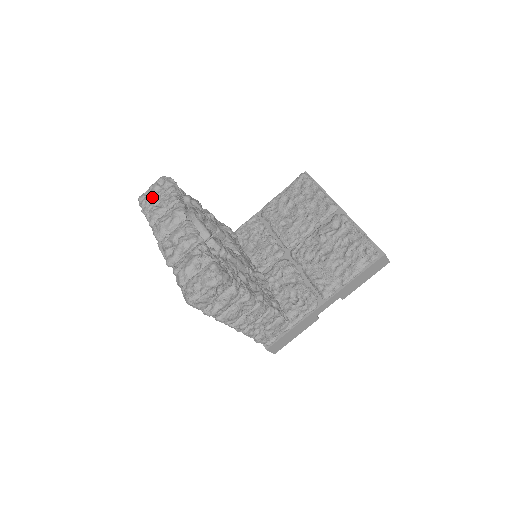
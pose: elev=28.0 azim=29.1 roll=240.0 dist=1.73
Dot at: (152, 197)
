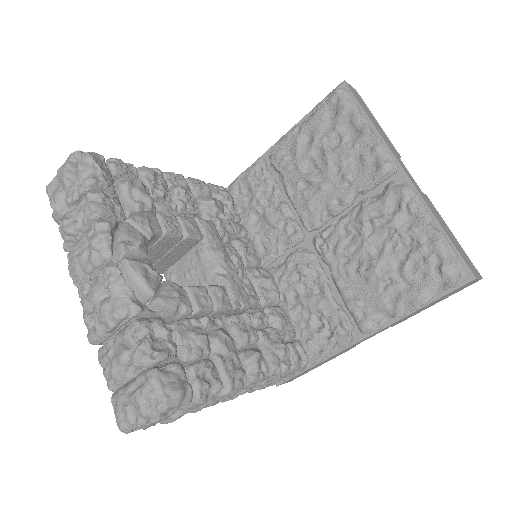
Dot at: (62, 194)
